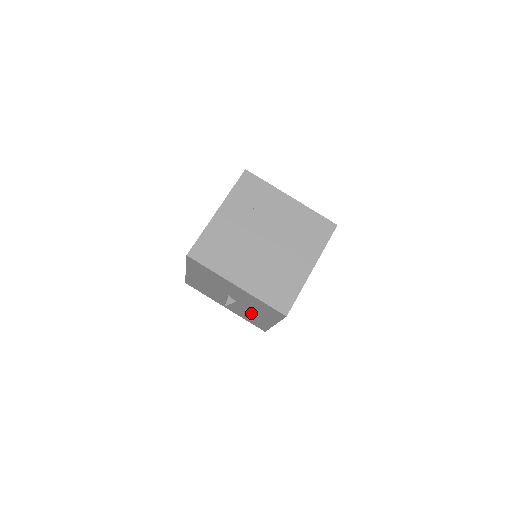
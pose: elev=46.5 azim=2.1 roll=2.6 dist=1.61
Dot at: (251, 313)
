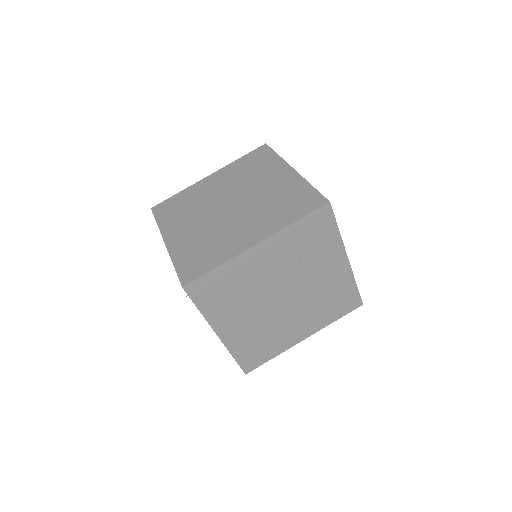
Dot at: occluded
